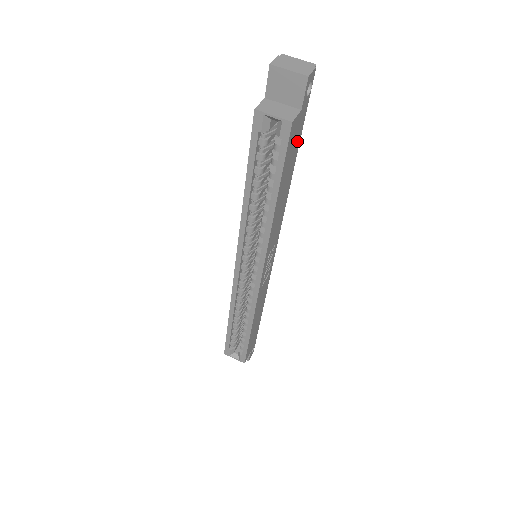
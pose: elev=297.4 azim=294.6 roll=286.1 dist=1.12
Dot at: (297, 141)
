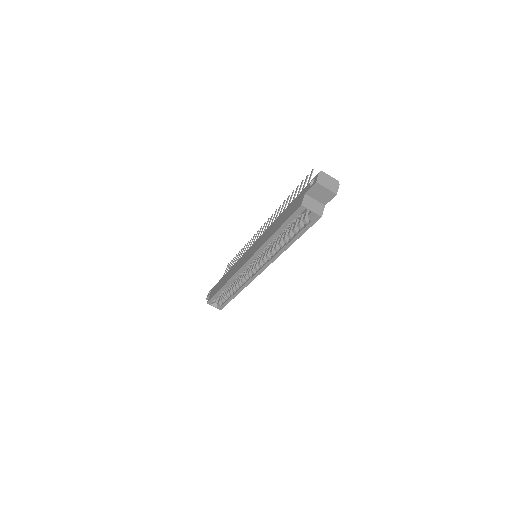
Dot at: occluded
